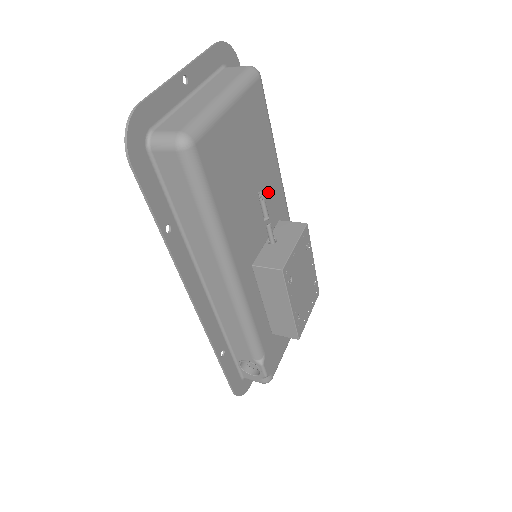
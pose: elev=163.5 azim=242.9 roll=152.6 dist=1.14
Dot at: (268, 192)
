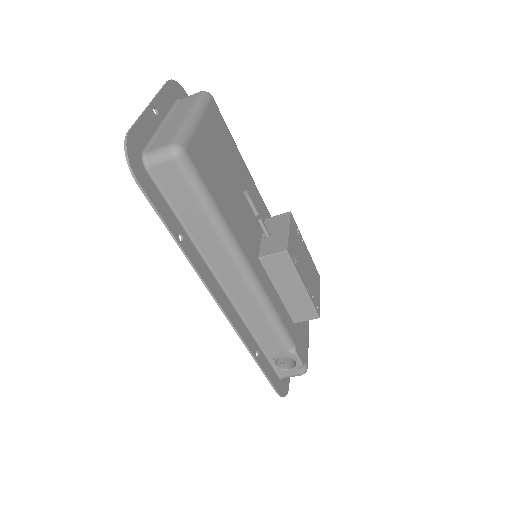
Dot at: (249, 194)
